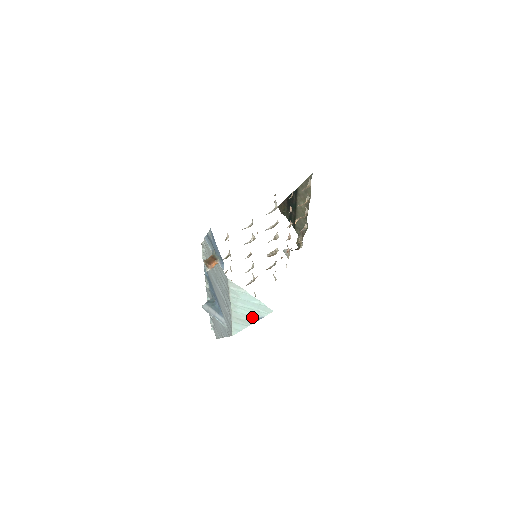
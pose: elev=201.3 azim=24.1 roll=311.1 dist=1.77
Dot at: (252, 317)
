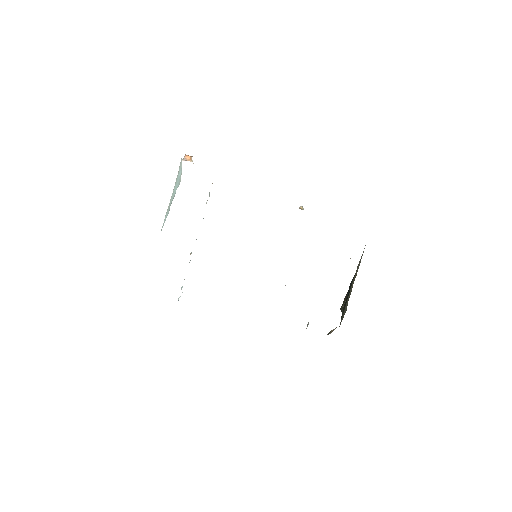
Dot at: occluded
